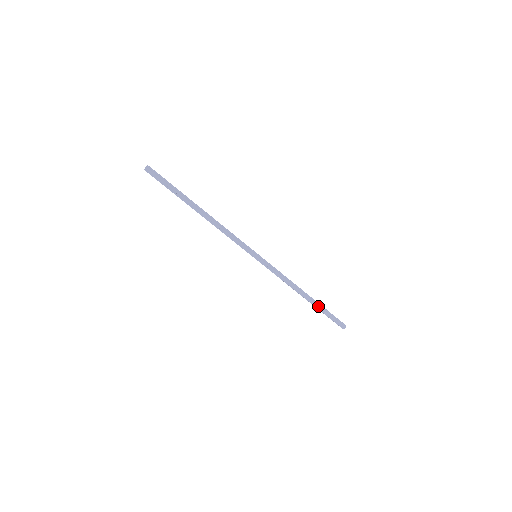
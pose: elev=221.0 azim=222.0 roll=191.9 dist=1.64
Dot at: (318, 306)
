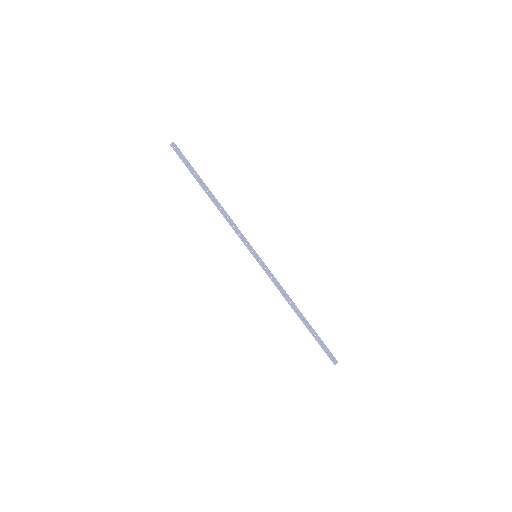
Dot at: (311, 328)
